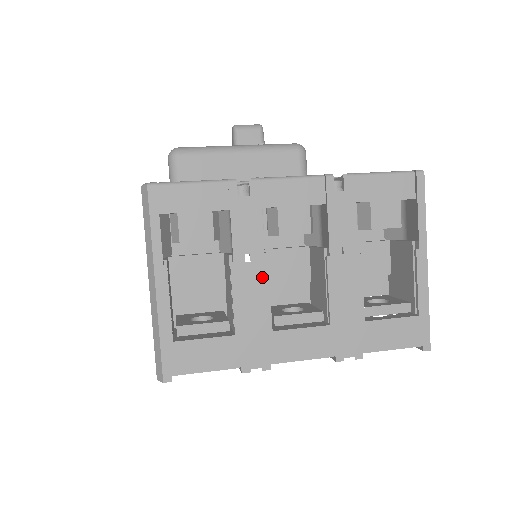
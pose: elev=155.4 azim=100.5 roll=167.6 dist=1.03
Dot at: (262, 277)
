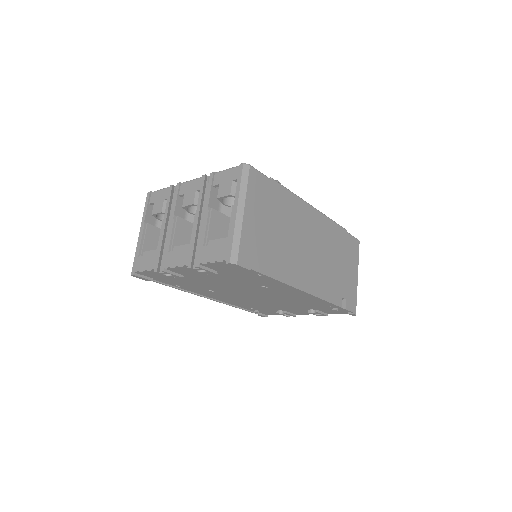
Dot at: (171, 226)
